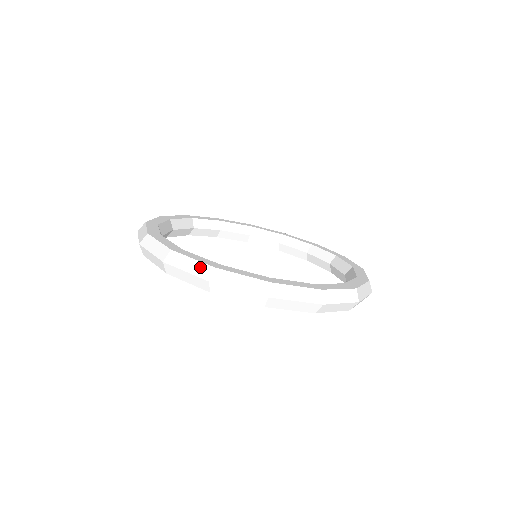
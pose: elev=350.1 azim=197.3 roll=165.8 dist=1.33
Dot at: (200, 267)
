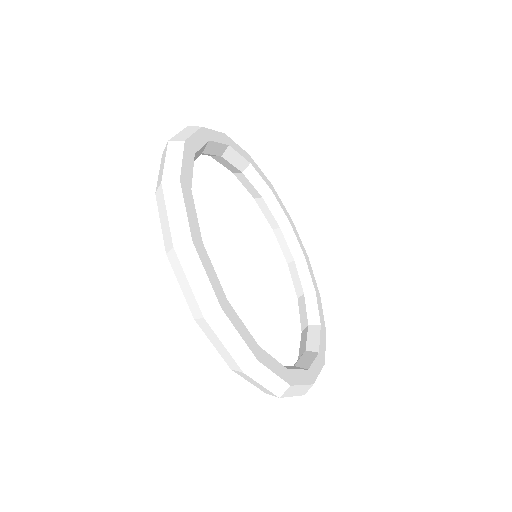
Dot at: (207, 293)
